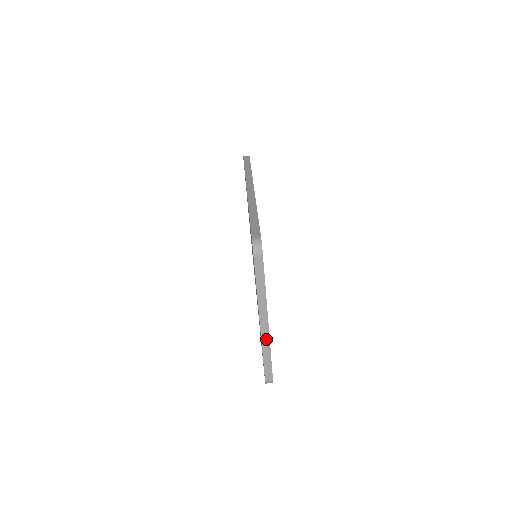
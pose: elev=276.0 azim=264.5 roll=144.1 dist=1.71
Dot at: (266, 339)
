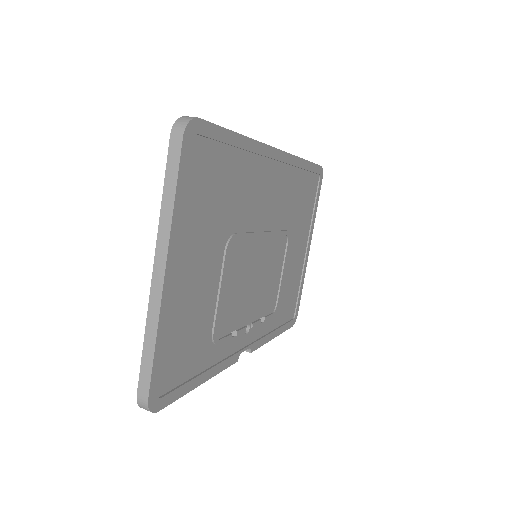
Dot at: (155, 307)
